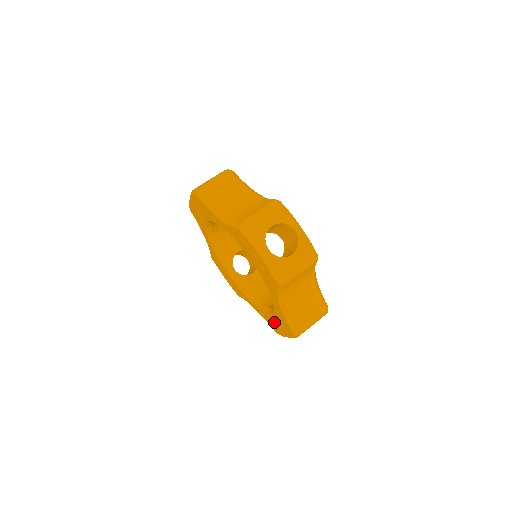
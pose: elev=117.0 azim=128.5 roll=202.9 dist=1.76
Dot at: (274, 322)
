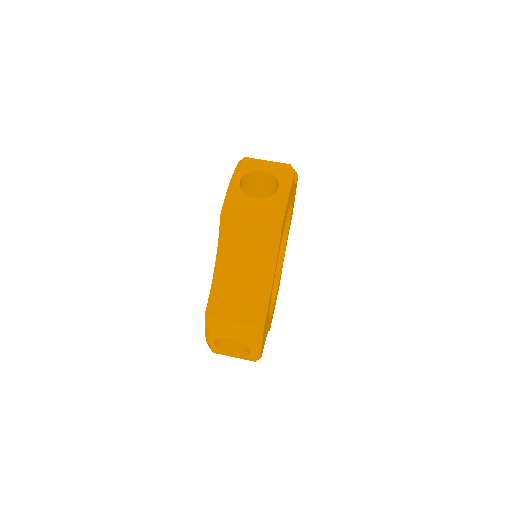
Dot at: occluded
